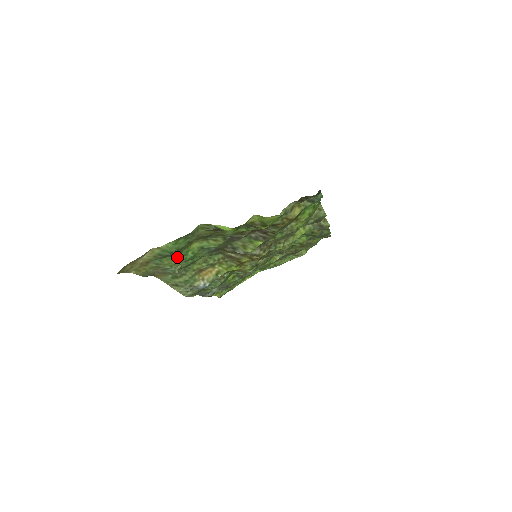
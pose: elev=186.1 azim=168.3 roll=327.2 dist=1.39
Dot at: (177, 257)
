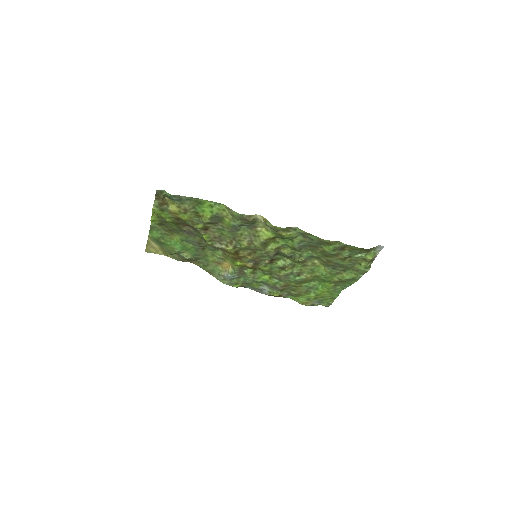
Dot at: (170, 245)
